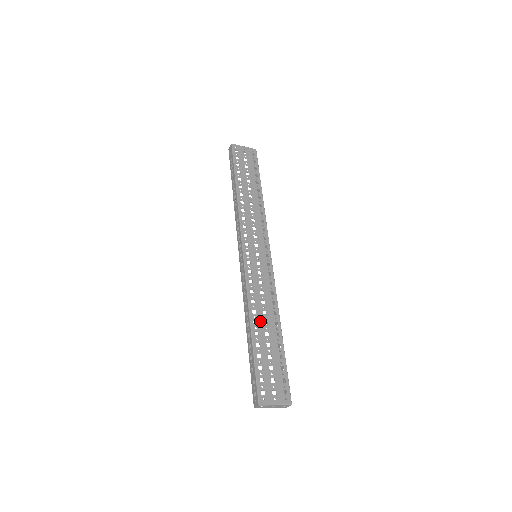
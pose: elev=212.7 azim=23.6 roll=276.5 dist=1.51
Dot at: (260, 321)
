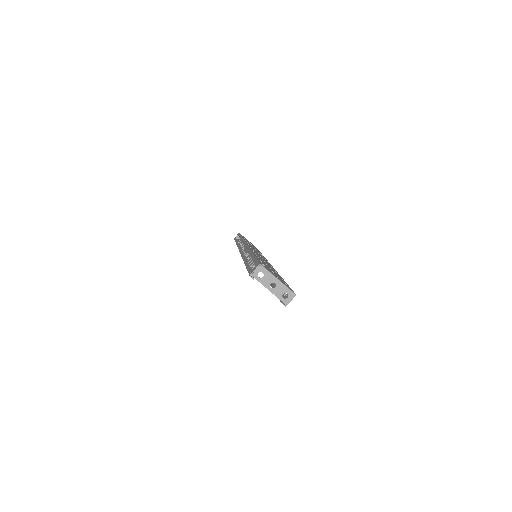
Dot at: (261, 259)
